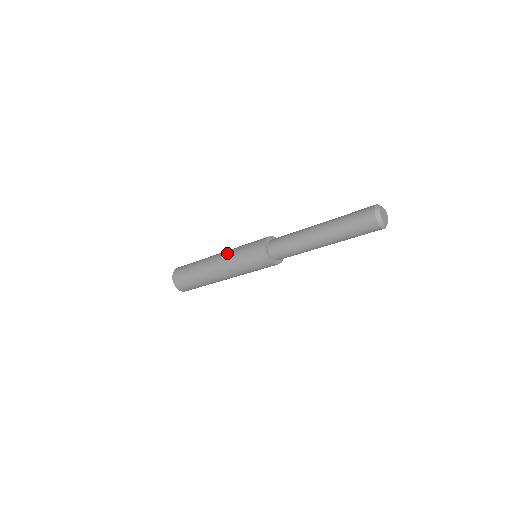
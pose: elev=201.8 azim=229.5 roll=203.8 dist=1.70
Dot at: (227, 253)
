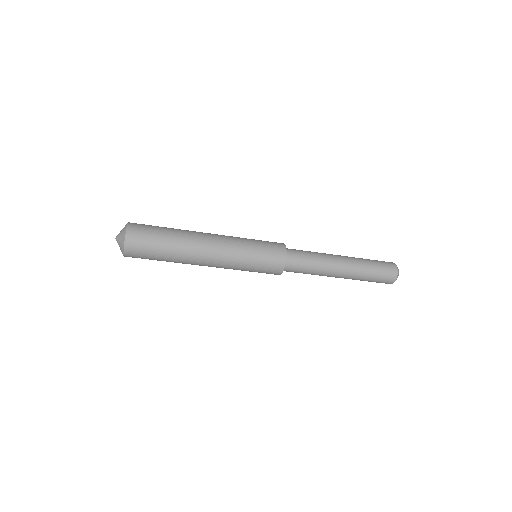
Dot at: (229, 236)
